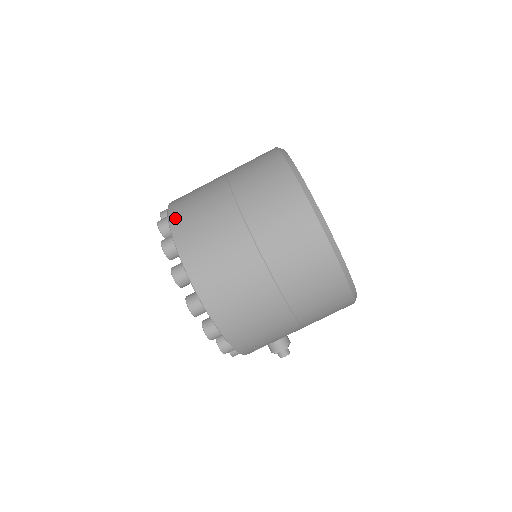
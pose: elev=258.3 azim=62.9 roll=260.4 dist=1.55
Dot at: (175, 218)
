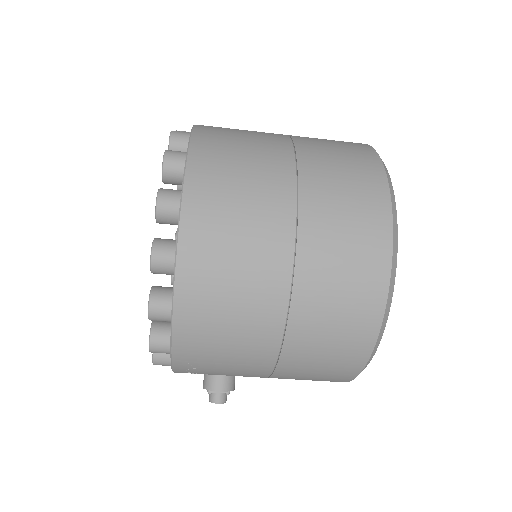
Dot at: (202, 135)
